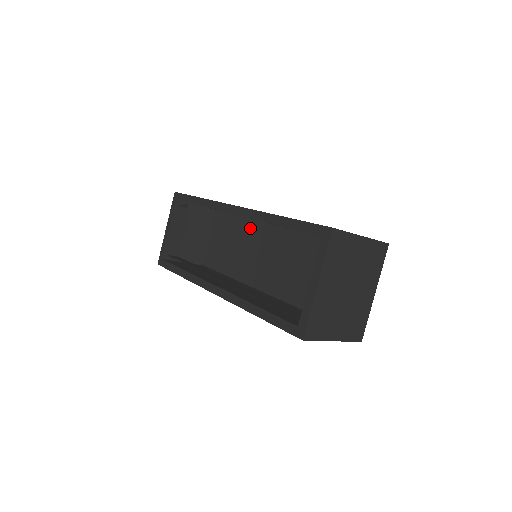
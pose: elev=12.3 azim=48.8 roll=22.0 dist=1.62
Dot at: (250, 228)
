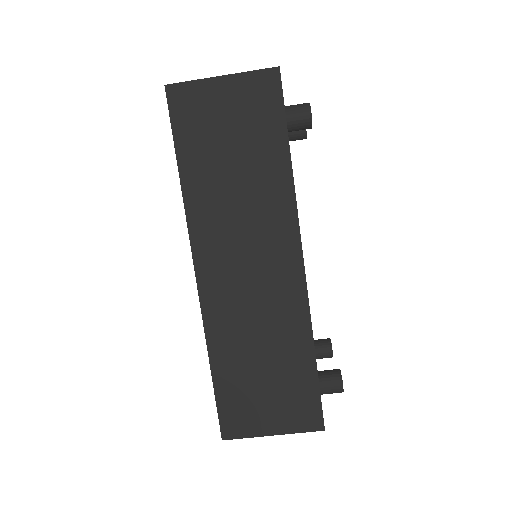
Dot at: occluded
